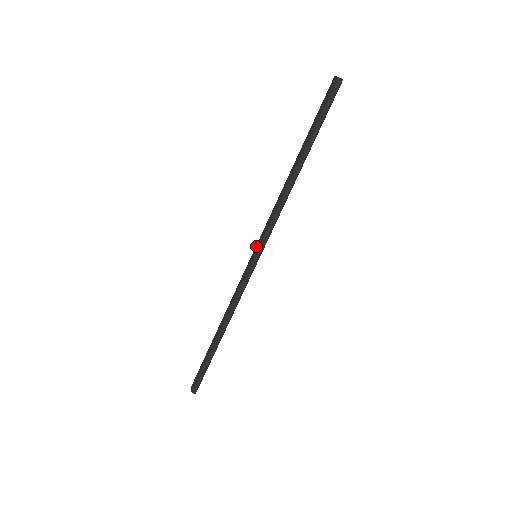
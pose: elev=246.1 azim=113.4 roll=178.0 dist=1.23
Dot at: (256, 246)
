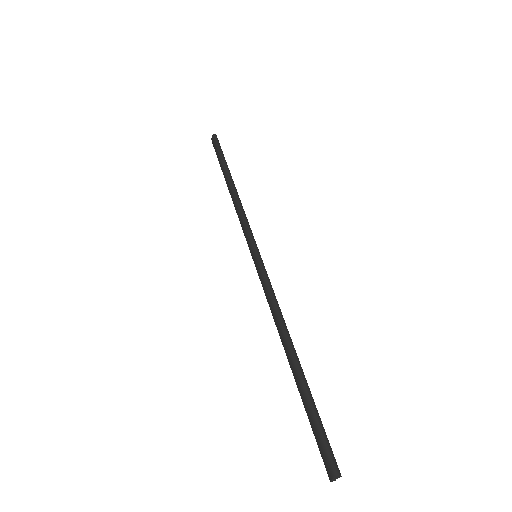
Dot at: (250, 252)
